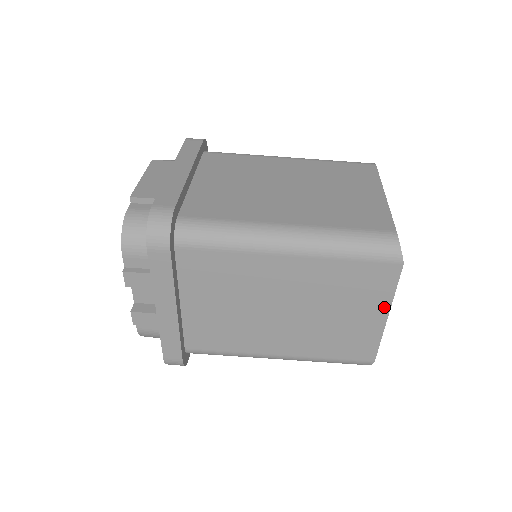
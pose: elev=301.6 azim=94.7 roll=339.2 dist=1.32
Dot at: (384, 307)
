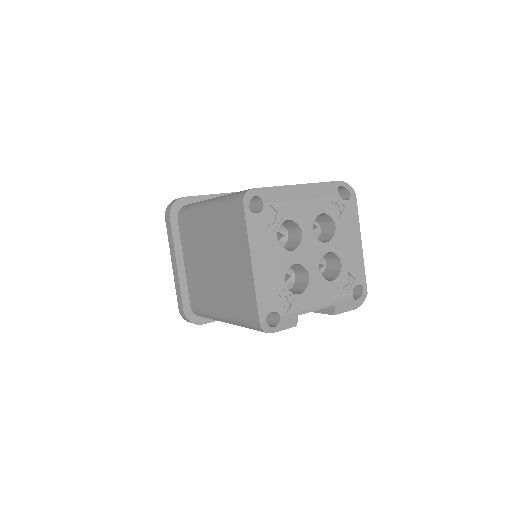
Dot at: (247, 253)
